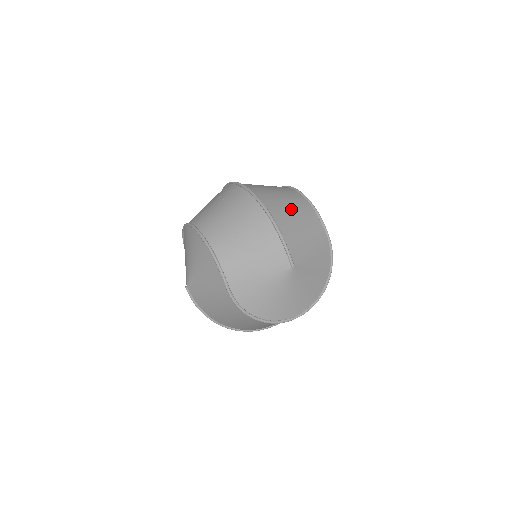
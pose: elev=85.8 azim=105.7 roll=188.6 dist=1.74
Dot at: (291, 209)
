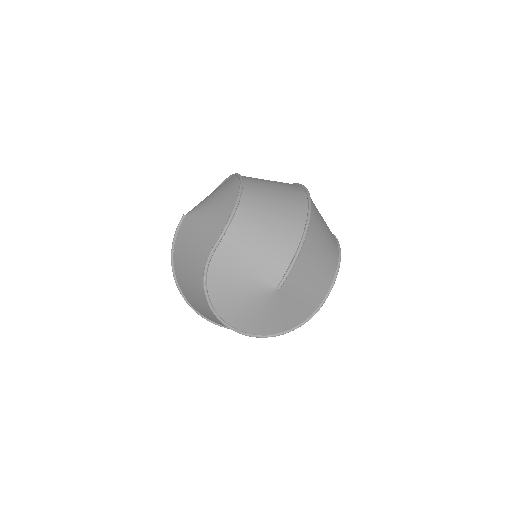
Dot at: (323, 250)
